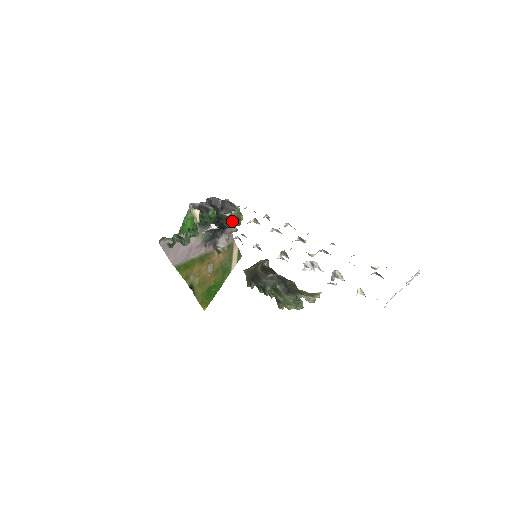
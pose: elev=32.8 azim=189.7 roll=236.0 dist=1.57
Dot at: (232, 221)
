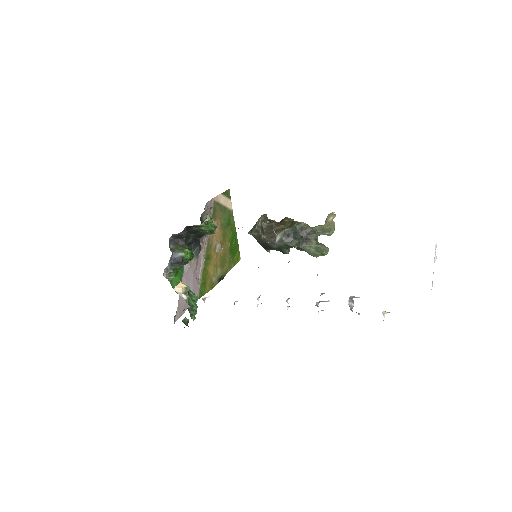
Dot at: occluded
